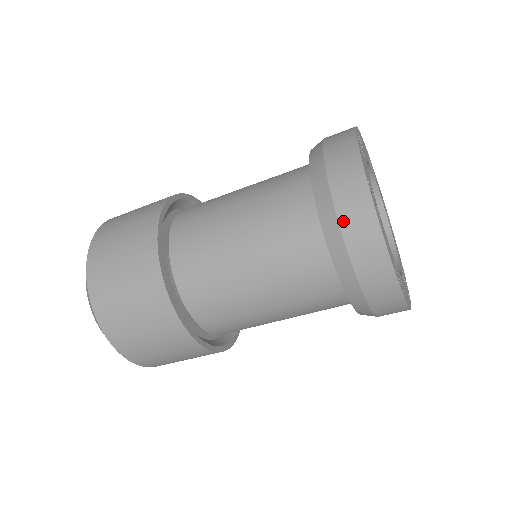
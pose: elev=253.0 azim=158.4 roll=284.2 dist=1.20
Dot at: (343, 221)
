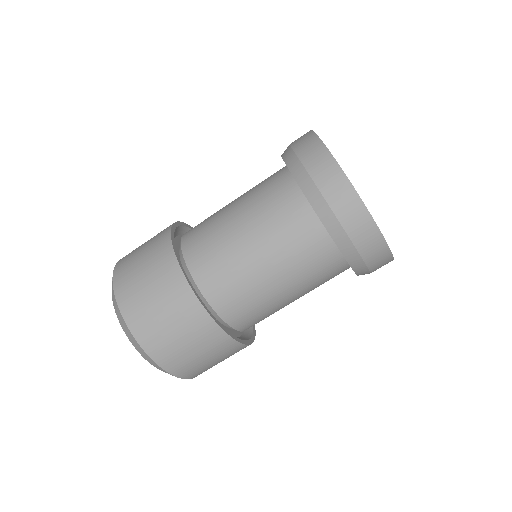
Dot at: (352, 236)
